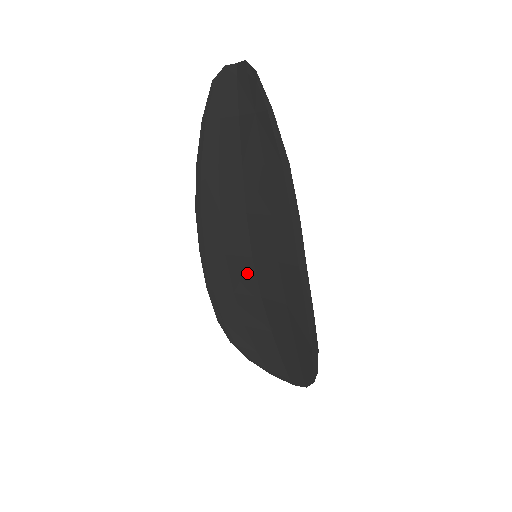
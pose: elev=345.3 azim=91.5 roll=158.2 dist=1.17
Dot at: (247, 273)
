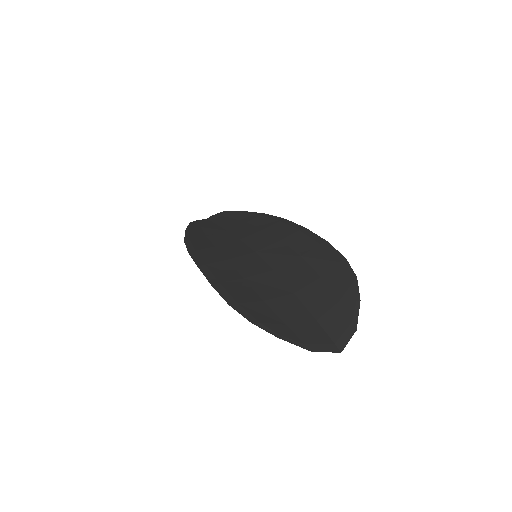
Dot at: (253, 261)
